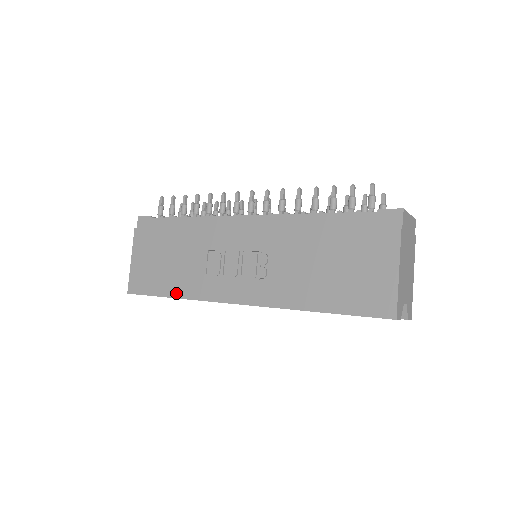
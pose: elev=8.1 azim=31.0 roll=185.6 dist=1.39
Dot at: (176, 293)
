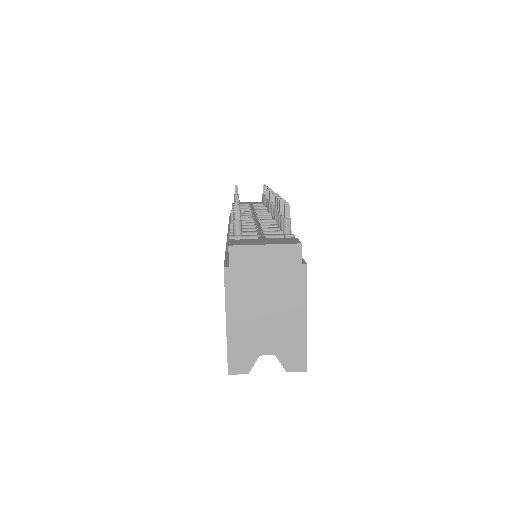
Dot at: occluded
